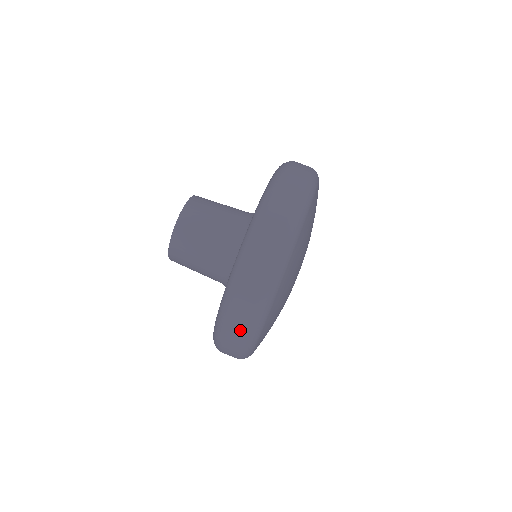
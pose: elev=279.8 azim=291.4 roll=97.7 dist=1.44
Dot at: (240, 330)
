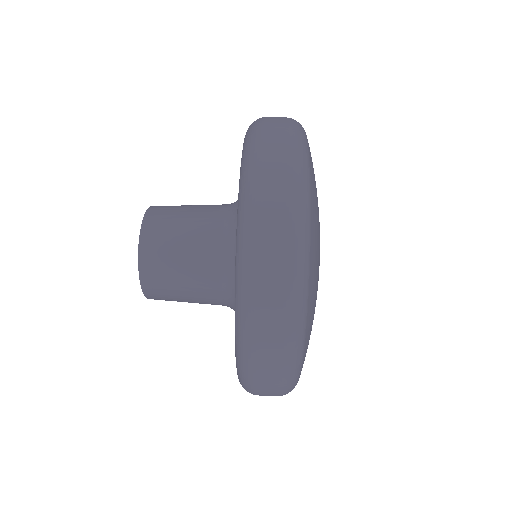
Dot at: (275, 347)
